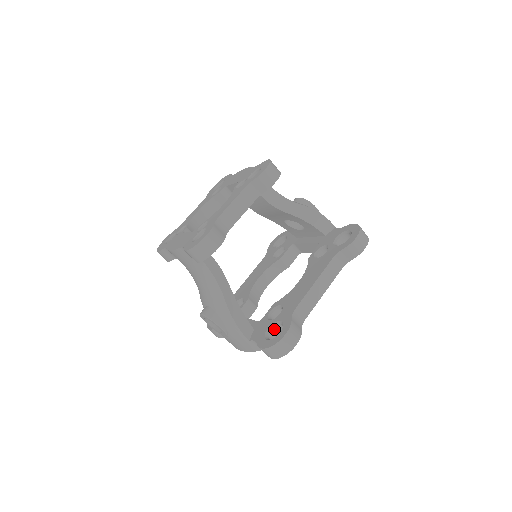
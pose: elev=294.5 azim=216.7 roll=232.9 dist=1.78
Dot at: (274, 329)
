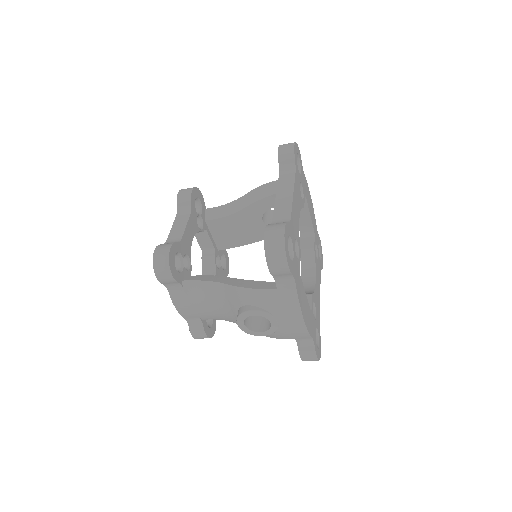
Dot at: occluded
